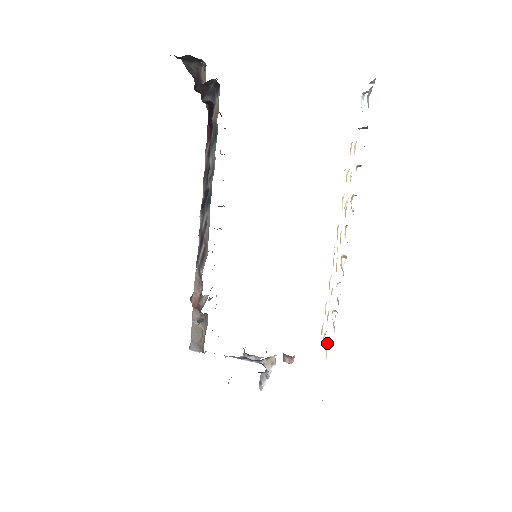
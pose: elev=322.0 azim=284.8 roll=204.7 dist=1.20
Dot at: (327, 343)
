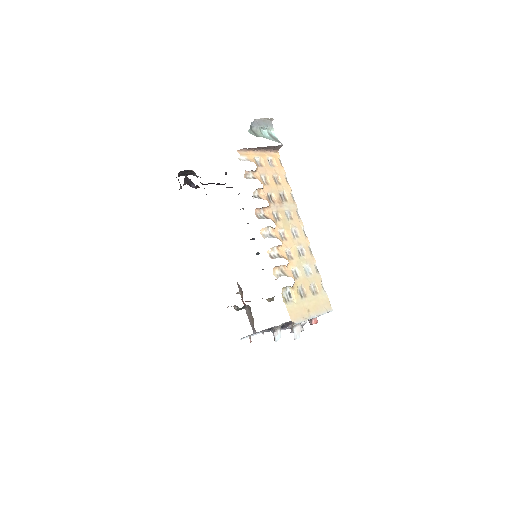
Dot at: (291, 290)
